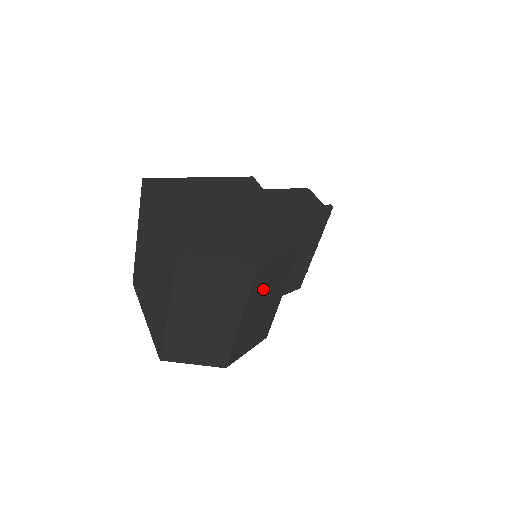
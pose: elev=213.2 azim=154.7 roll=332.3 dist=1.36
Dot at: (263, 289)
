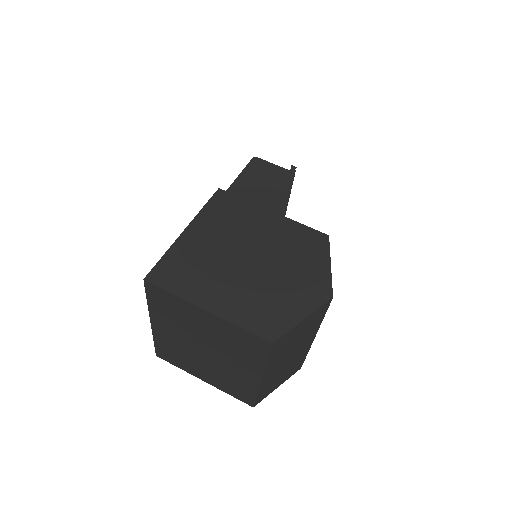
Dot at: occluded
